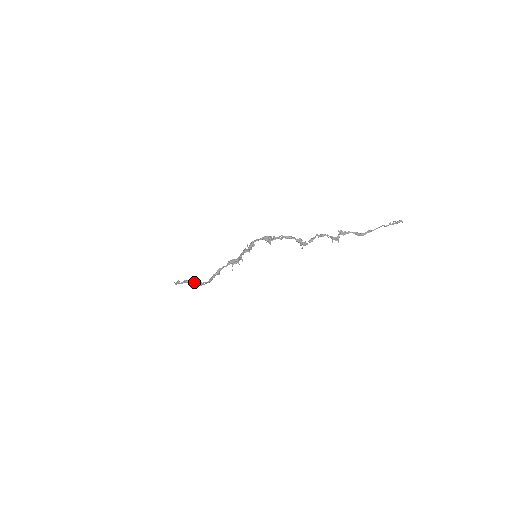
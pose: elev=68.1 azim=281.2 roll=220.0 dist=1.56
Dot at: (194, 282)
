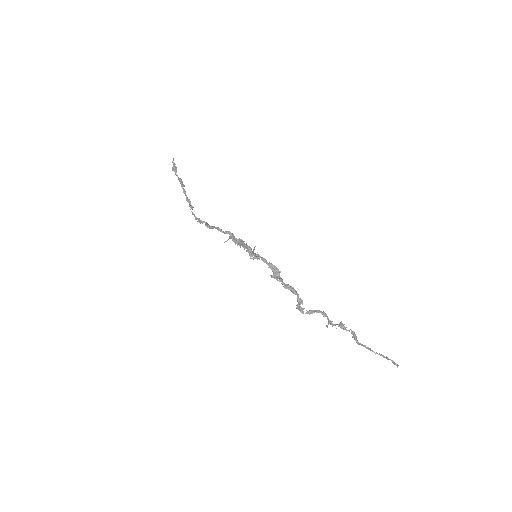
Dot at: (187, 200)
